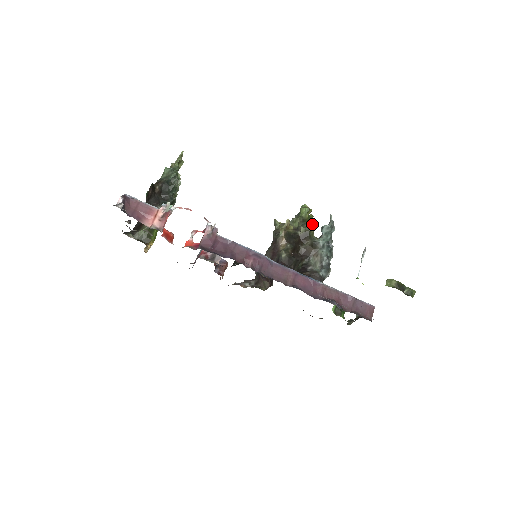
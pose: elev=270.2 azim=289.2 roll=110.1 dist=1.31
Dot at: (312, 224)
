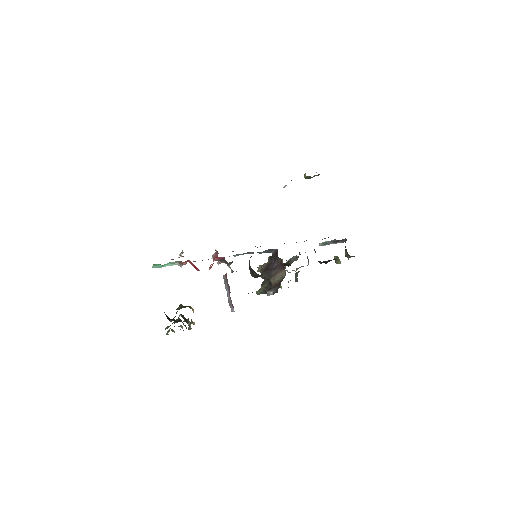
Dot at: occluded
